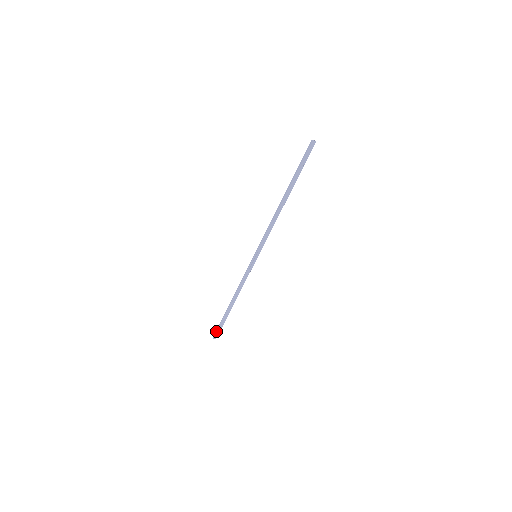
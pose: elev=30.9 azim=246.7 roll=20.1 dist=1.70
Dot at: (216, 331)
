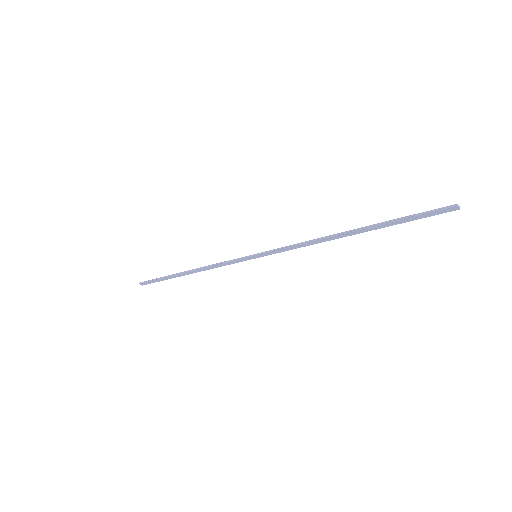
Dot at: (148, 281)
